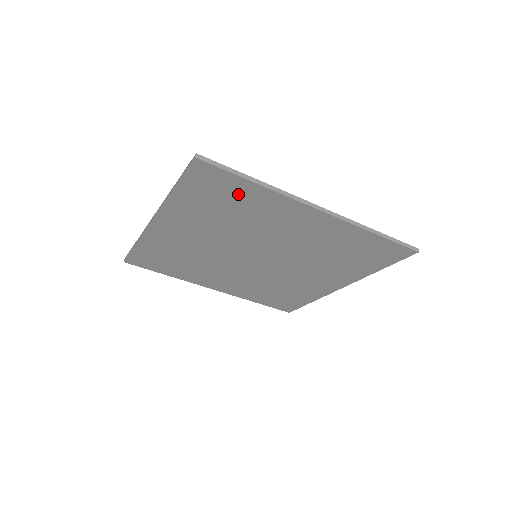
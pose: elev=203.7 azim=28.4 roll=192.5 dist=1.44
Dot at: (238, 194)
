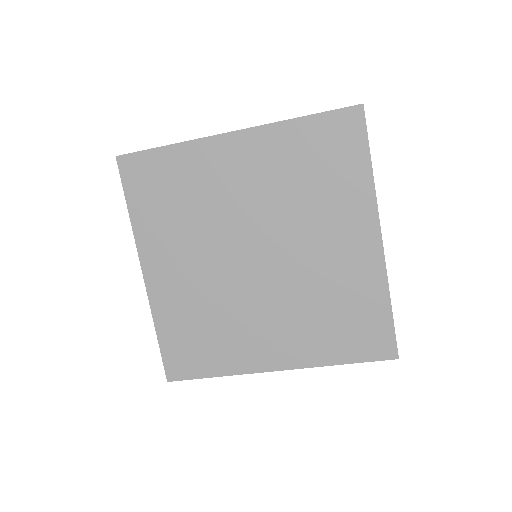
Dot at: (345, 165)
